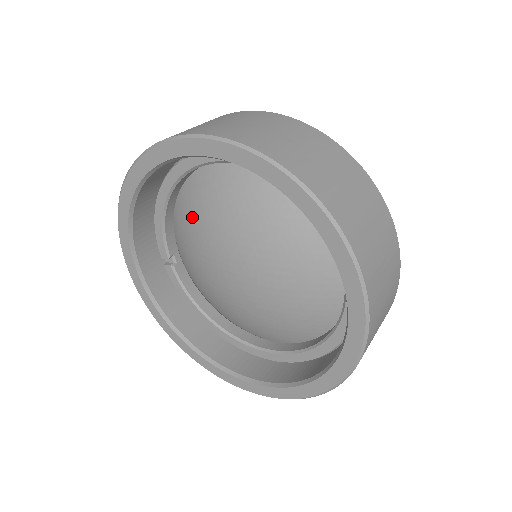
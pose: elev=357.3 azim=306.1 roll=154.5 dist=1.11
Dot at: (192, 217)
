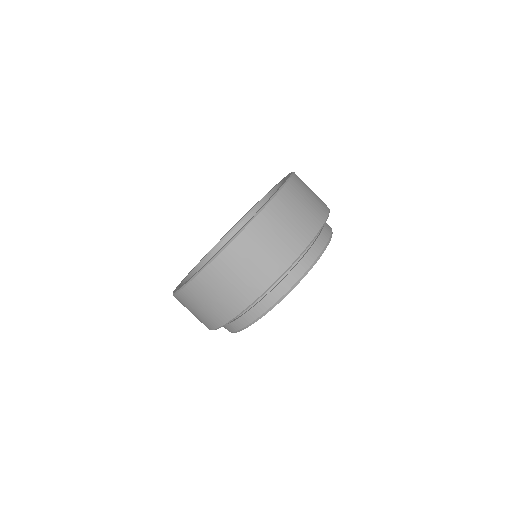
Dot at: occluded
